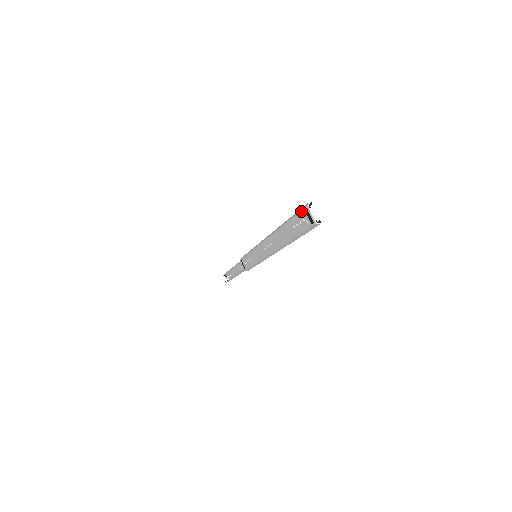
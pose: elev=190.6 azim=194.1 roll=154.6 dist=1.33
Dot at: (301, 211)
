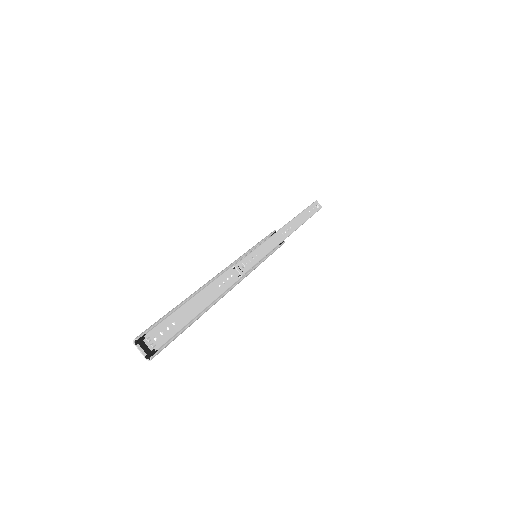
Dot at: (146, 334)
